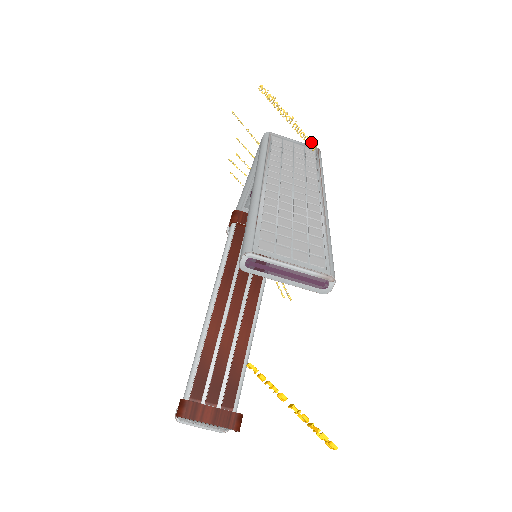
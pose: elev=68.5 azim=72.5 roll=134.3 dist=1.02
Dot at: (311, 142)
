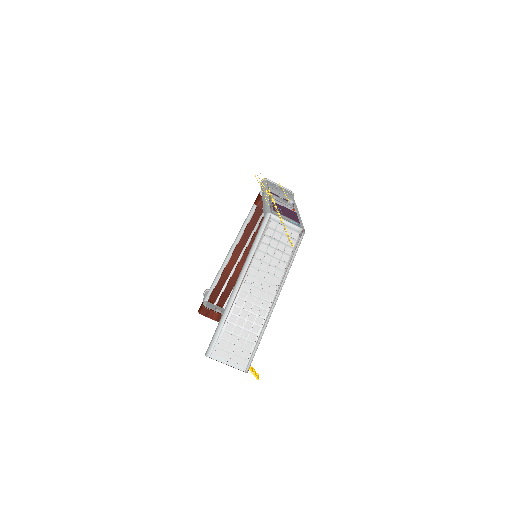
Dot at: (291, 242)
